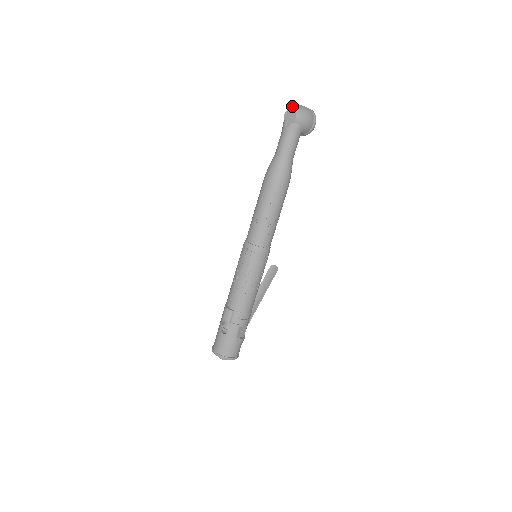
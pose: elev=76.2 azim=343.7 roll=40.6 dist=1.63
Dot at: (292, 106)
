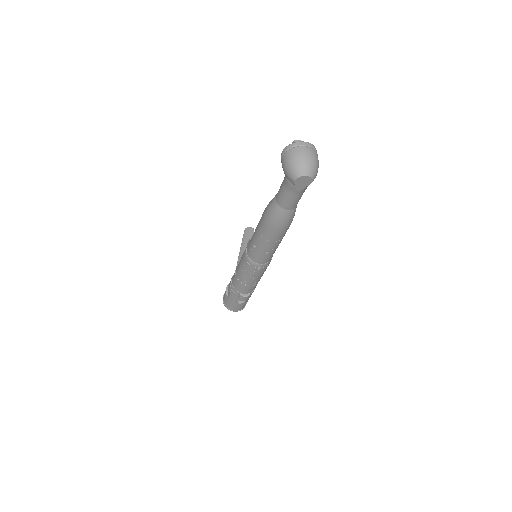
Dot at: (300, 167)
